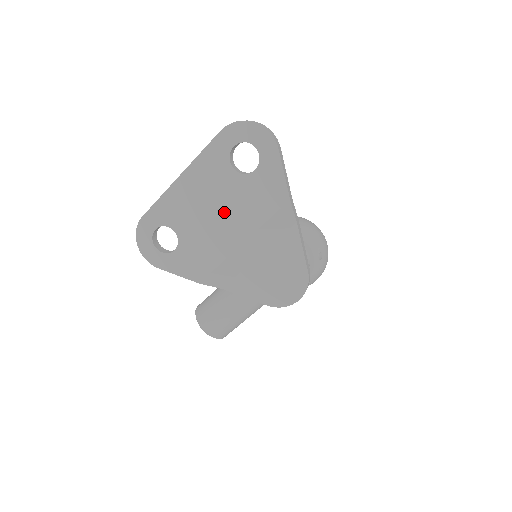
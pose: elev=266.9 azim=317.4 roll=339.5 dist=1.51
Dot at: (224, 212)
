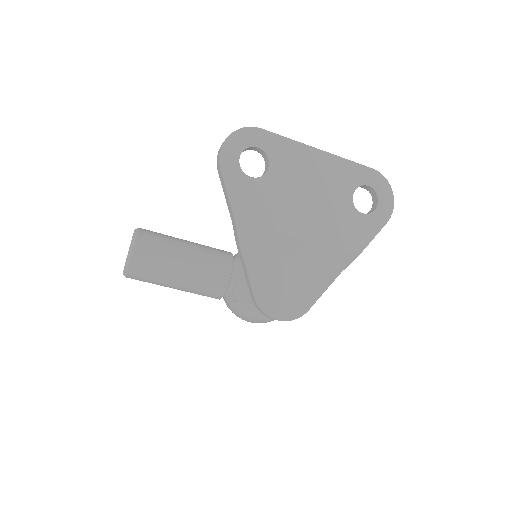
Dot at: (315, 206)
